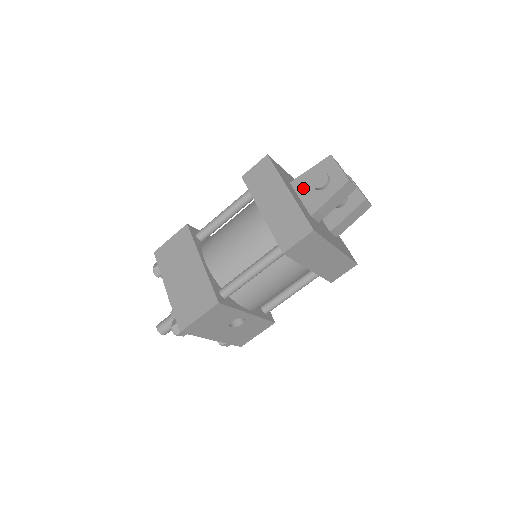
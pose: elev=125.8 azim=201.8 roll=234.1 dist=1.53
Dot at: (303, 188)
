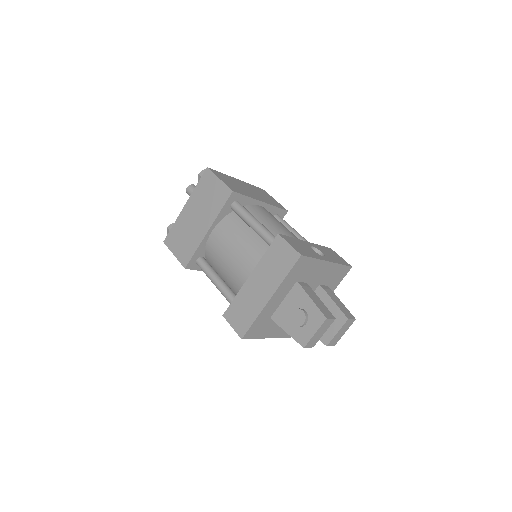
Dot at: (293, 299)
